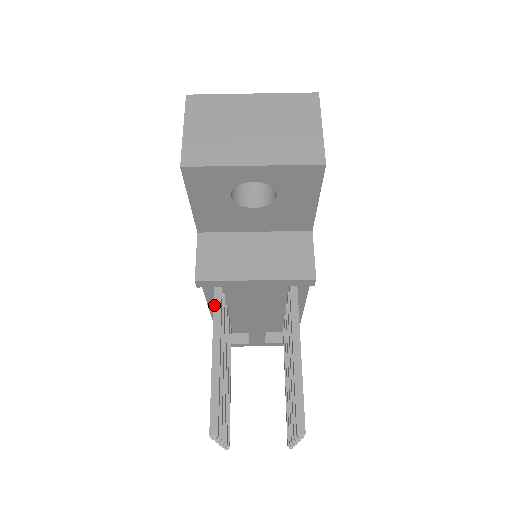
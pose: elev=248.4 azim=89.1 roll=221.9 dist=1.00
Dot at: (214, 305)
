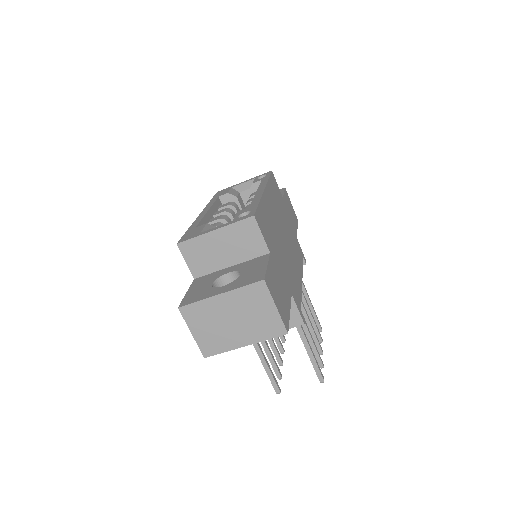
Dot at: occluded
